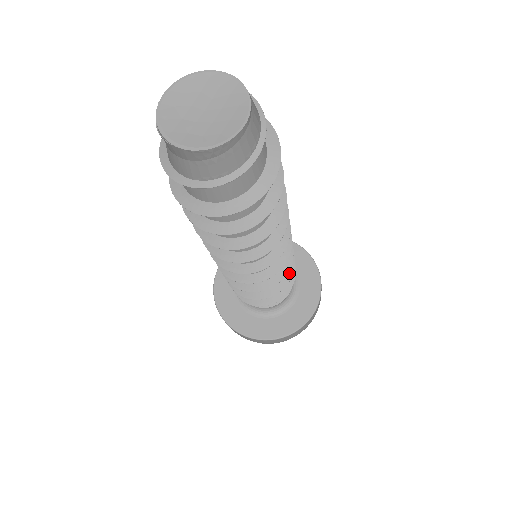
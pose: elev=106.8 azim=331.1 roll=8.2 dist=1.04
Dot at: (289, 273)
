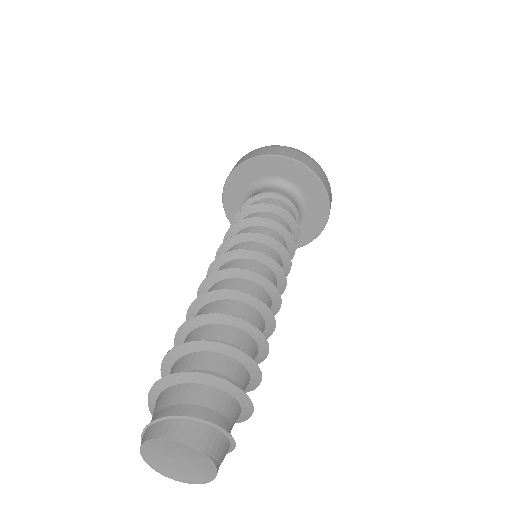
Dot at: (292, 247)
